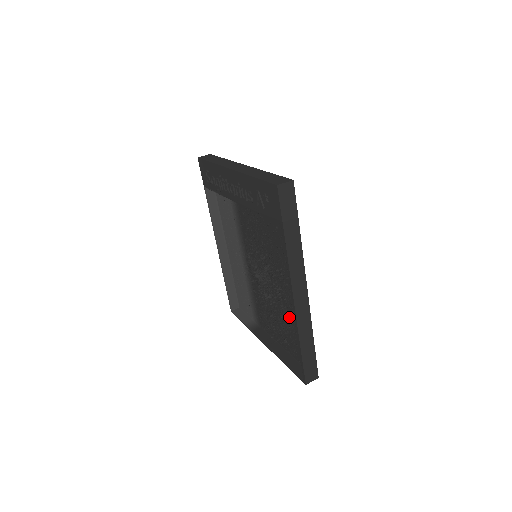
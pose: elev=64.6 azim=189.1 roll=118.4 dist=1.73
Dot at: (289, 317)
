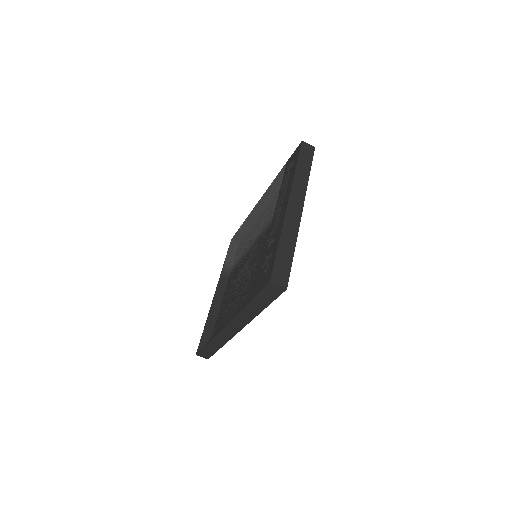
Dot at: (228, 315)
